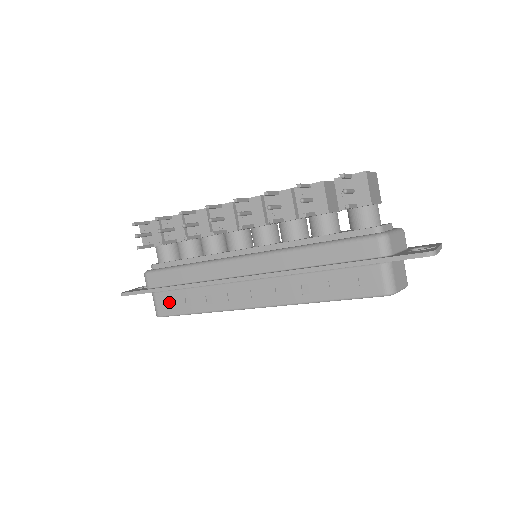
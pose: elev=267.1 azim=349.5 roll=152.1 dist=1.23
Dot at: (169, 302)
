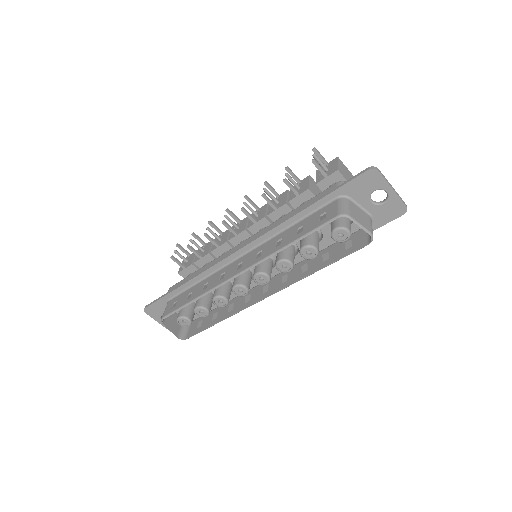
Dot at: (176, 303)
